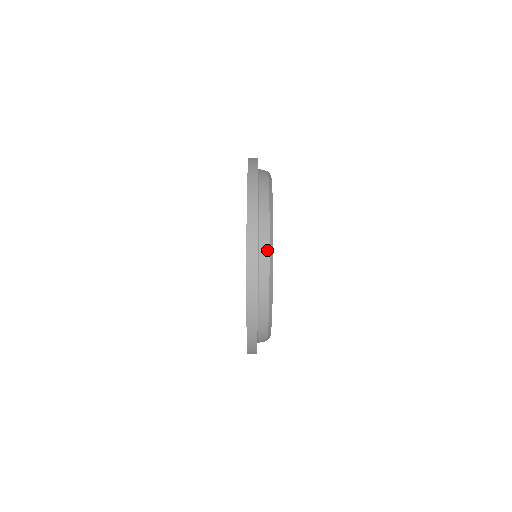
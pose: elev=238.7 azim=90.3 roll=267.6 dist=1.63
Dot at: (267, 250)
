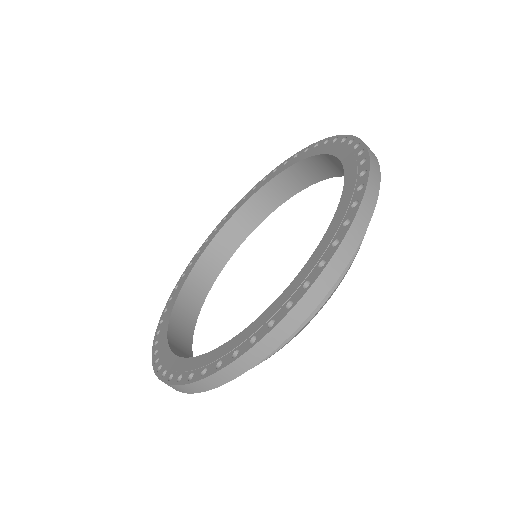
Dot at: (313, 312)
